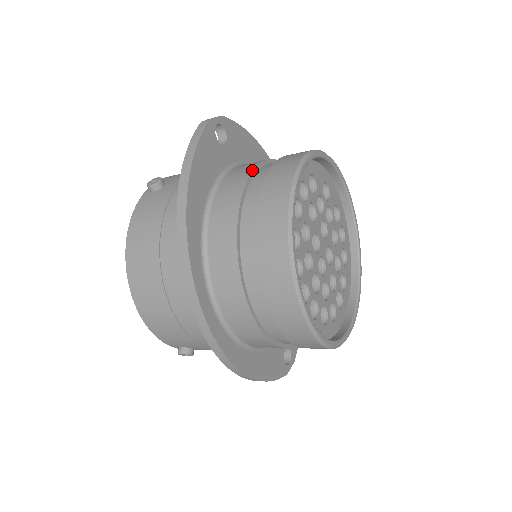
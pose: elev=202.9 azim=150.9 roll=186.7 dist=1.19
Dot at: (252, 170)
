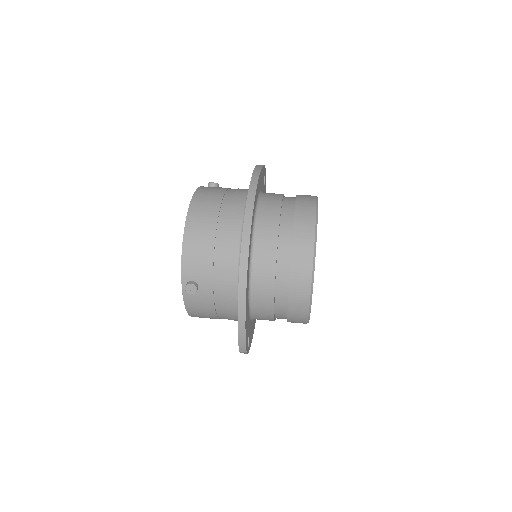
Dot at: occluded
